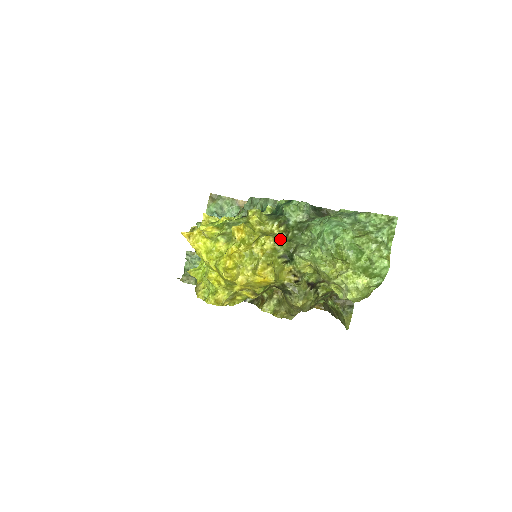
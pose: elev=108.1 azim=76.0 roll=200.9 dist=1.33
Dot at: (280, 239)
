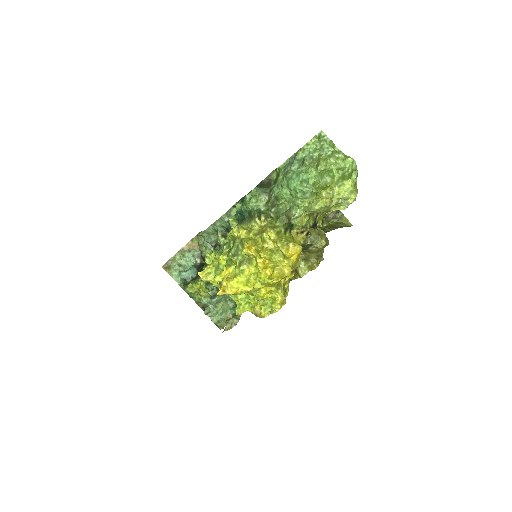
Dot at: (272, 224)
